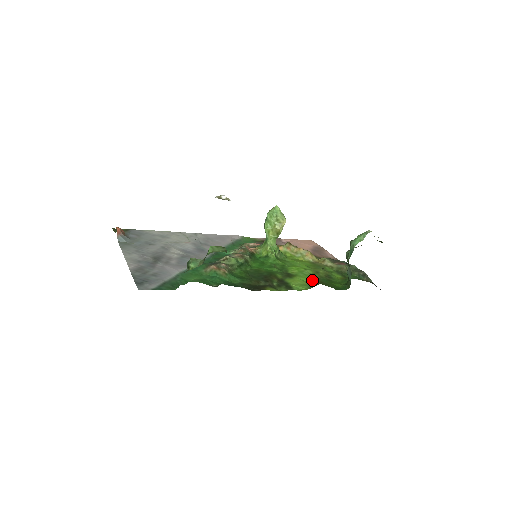
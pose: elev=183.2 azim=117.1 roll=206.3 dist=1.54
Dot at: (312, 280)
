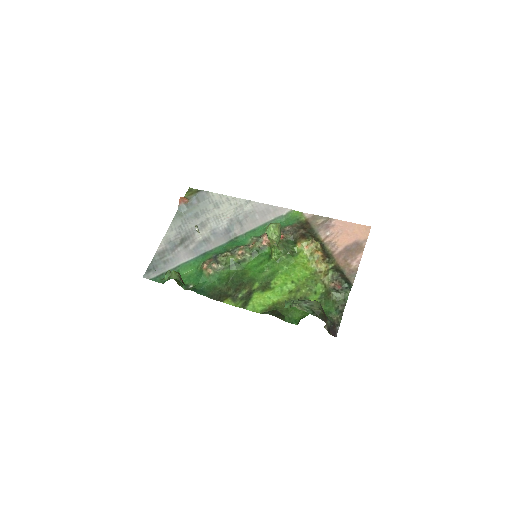
Dot at: (280, 300)
